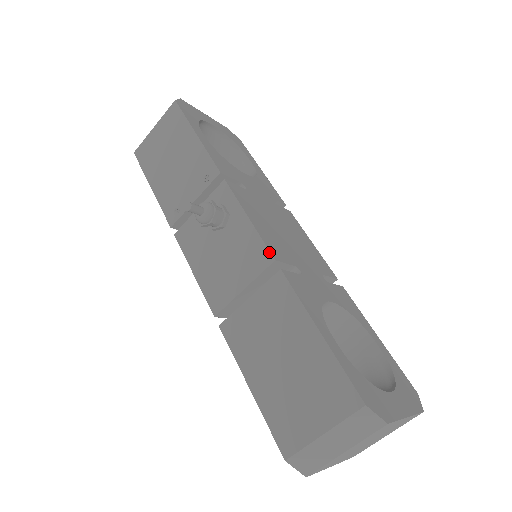
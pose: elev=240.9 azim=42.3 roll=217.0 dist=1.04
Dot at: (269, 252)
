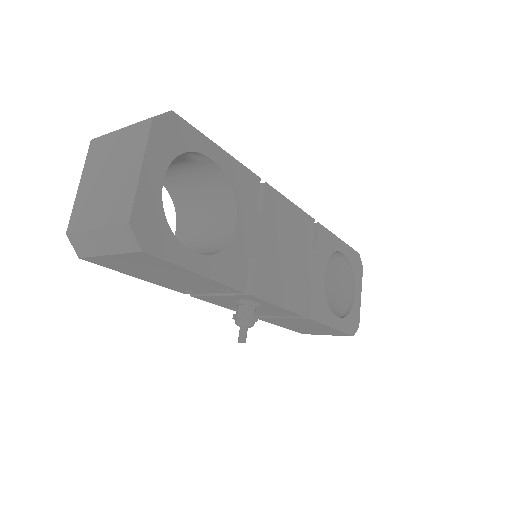
Dot at: (300, 316)
